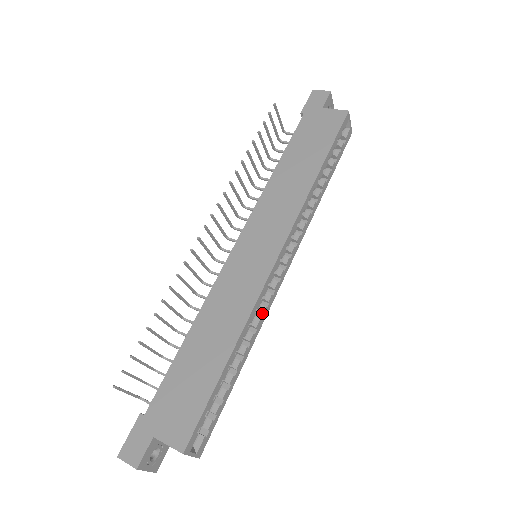
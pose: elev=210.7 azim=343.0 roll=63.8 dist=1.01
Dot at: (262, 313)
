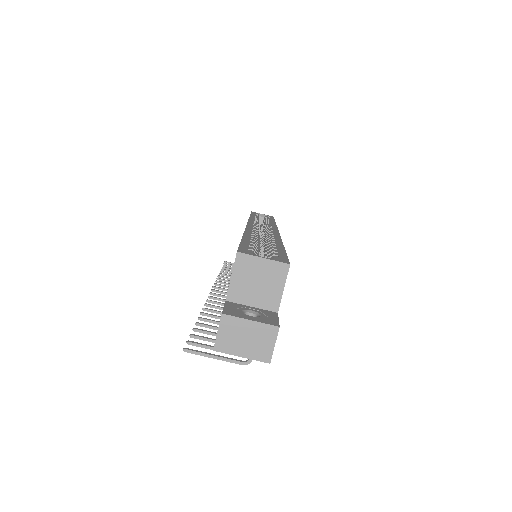
Dot at: (269, 235)
